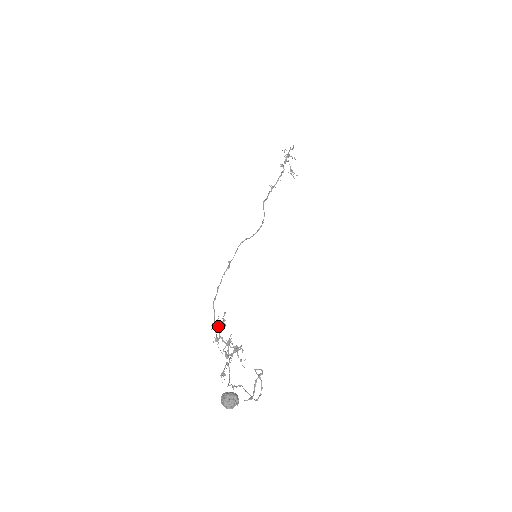
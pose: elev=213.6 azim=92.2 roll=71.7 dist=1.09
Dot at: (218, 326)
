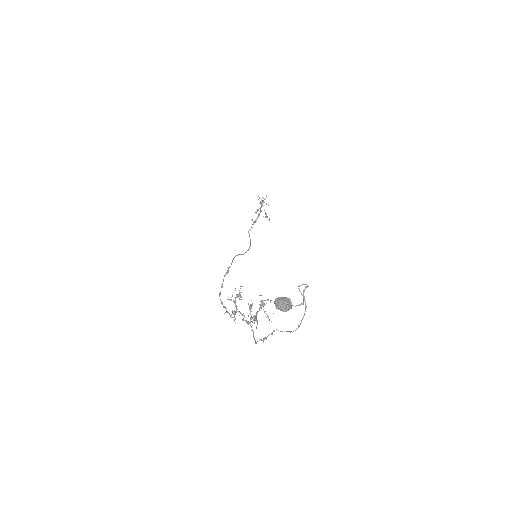
Dot at: (235, 299)
